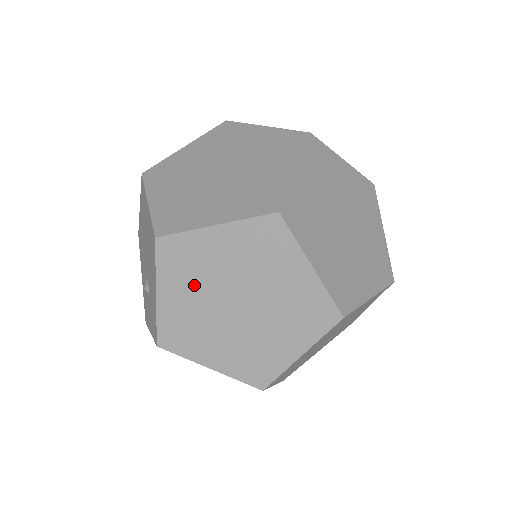
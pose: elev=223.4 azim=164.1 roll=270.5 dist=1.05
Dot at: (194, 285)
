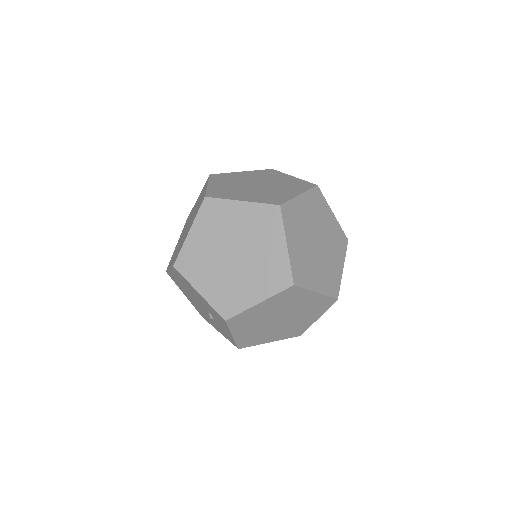
Dot at: (208, 268)
